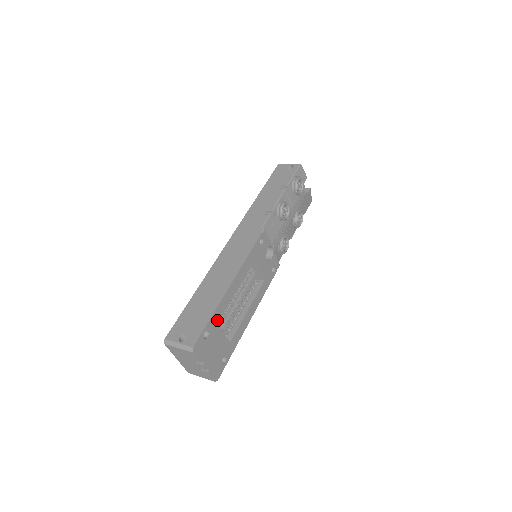
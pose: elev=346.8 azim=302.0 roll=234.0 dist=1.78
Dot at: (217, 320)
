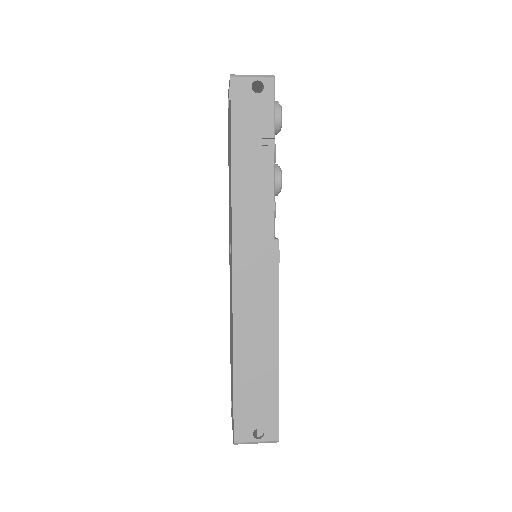
Dot at: occluded
